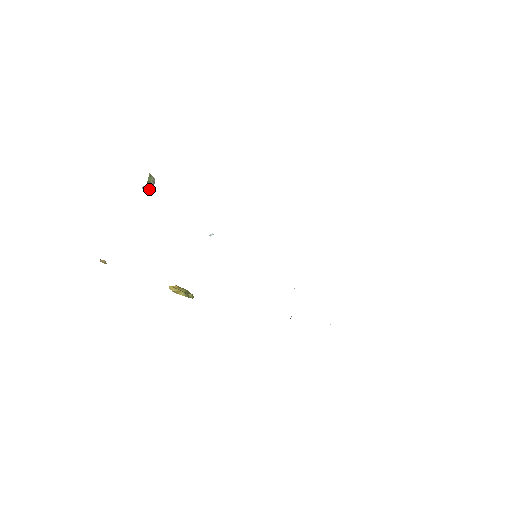
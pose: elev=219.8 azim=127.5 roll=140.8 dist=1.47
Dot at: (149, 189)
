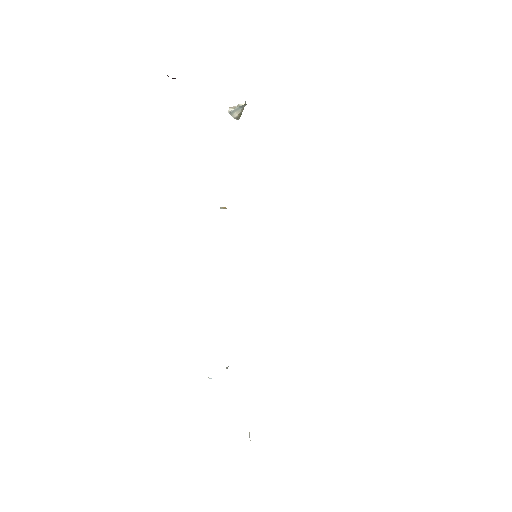
Dot at: (231, 115)
